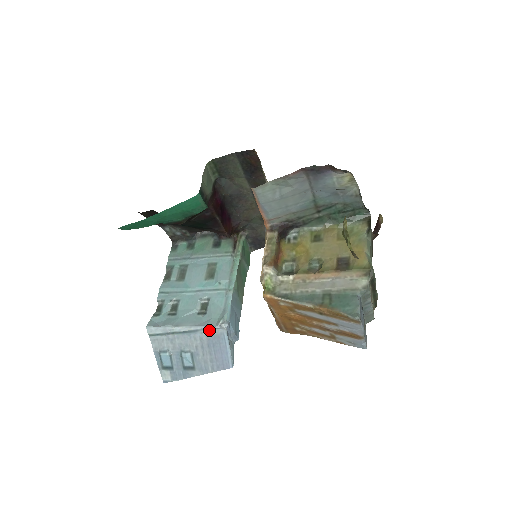
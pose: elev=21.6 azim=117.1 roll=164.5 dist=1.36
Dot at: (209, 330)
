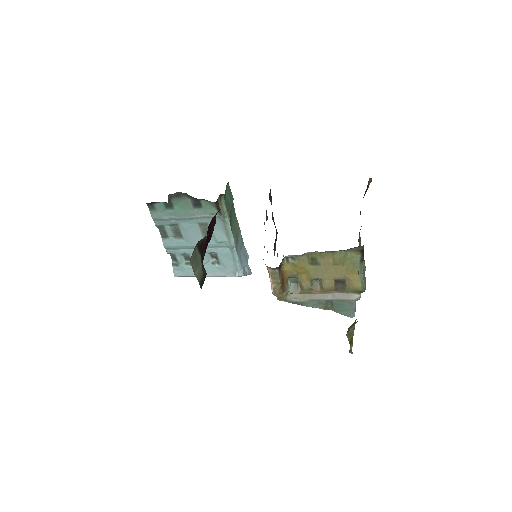
Dot at: occluded
